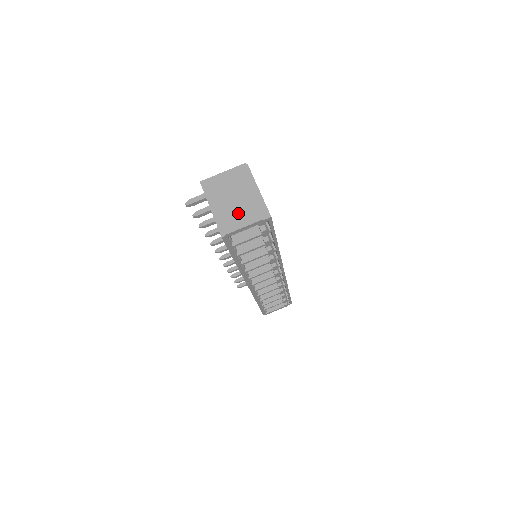
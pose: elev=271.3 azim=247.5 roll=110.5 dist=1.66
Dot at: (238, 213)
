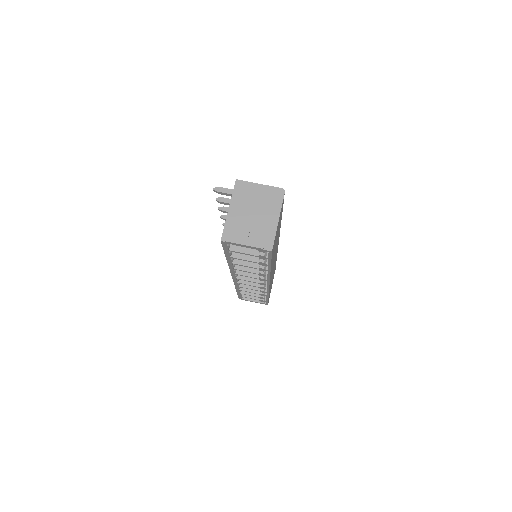
Dot at: (247, 229)
